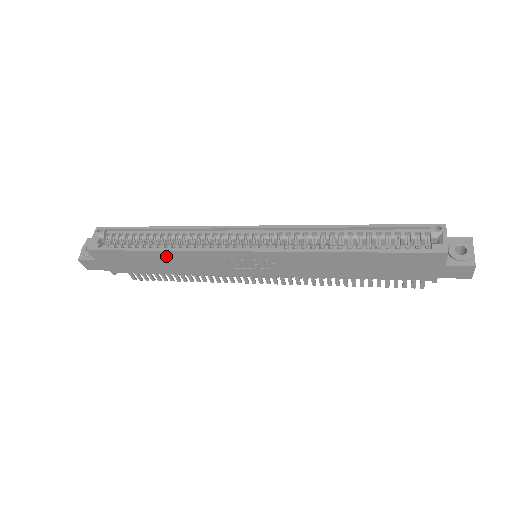
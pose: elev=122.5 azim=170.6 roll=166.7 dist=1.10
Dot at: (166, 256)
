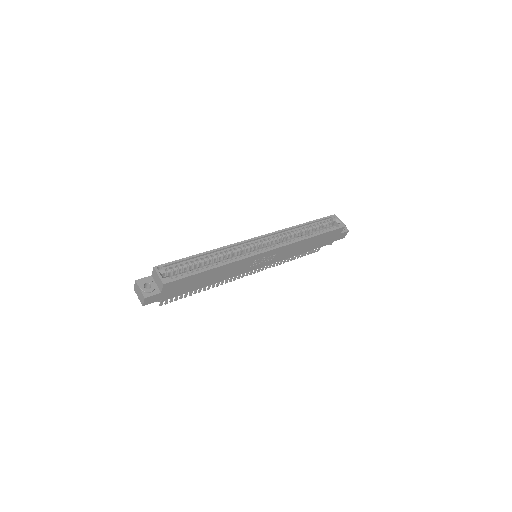
Dot at: (218, 270)
